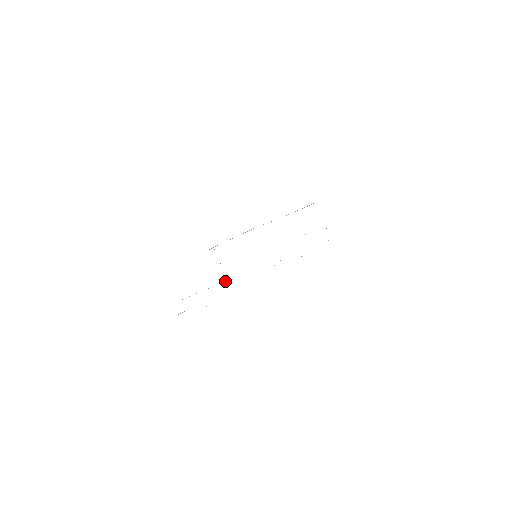
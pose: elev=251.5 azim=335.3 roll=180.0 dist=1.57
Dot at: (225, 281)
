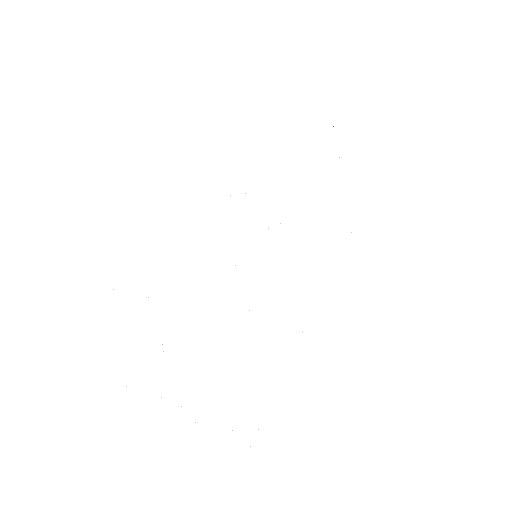
Dot at: occluded
